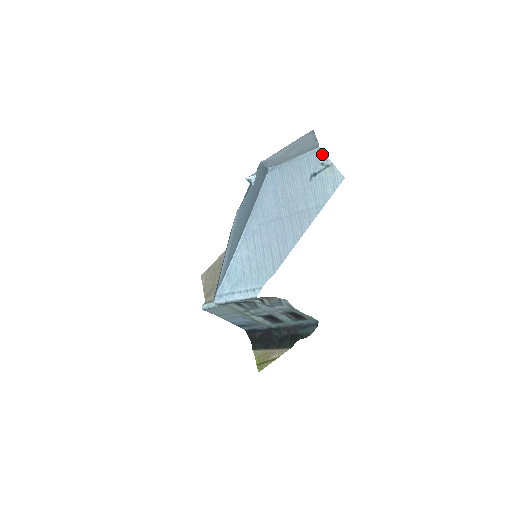
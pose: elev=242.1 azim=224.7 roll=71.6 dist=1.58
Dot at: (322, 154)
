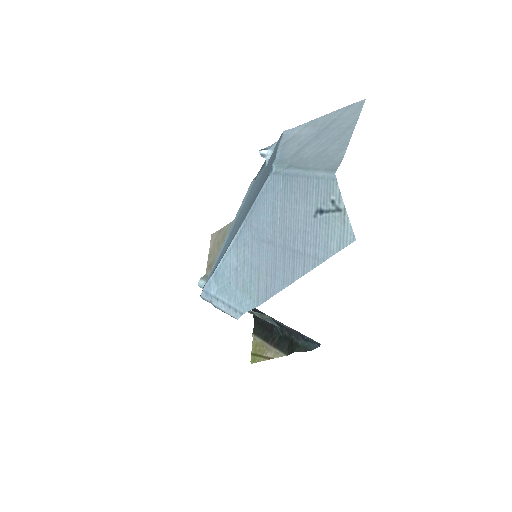
Dot at: (336, 187)
